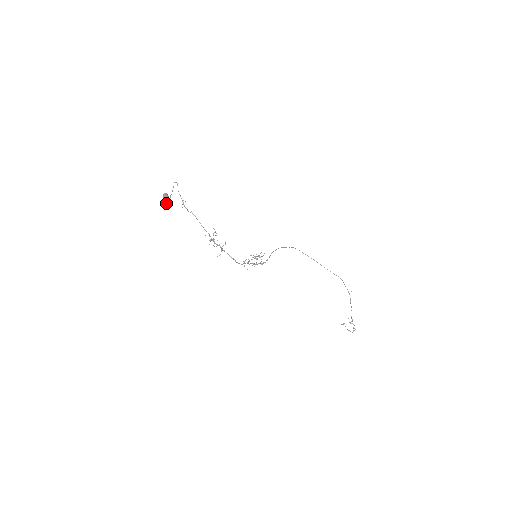
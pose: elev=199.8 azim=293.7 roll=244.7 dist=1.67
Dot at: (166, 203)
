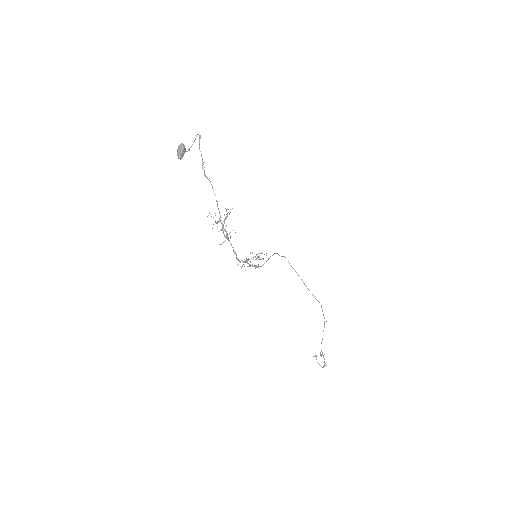
Dot at: (180, 157)
